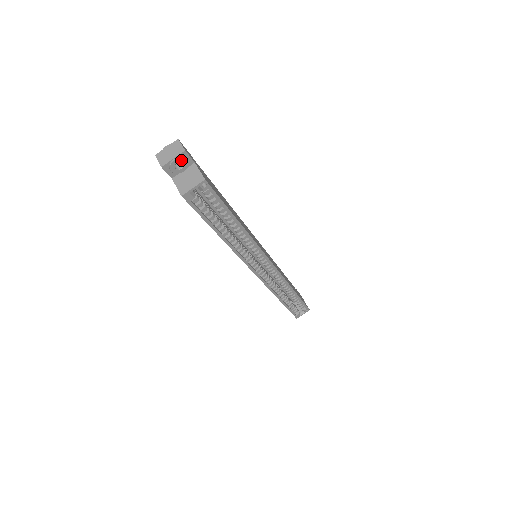
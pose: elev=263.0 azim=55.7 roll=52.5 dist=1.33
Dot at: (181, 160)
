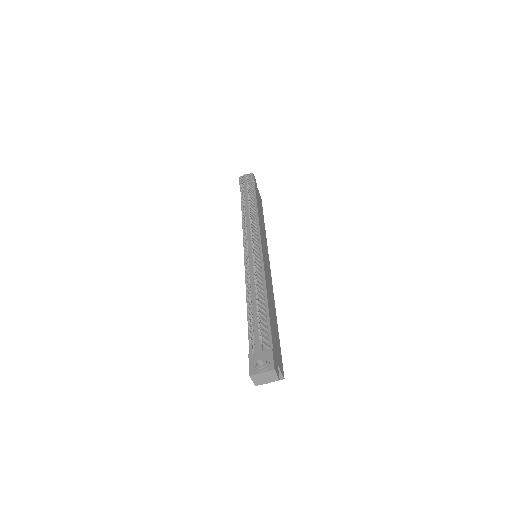
Dot at: (272, 378)
